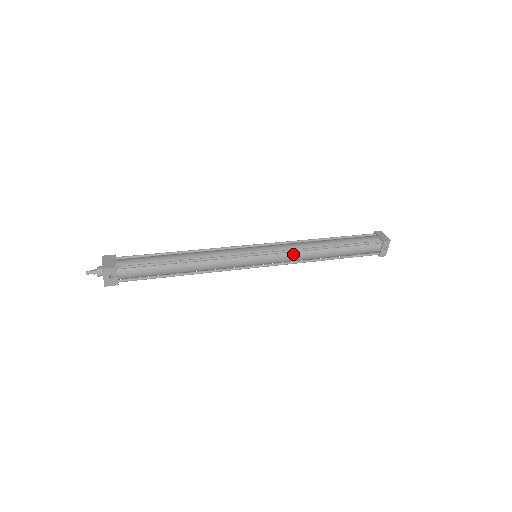
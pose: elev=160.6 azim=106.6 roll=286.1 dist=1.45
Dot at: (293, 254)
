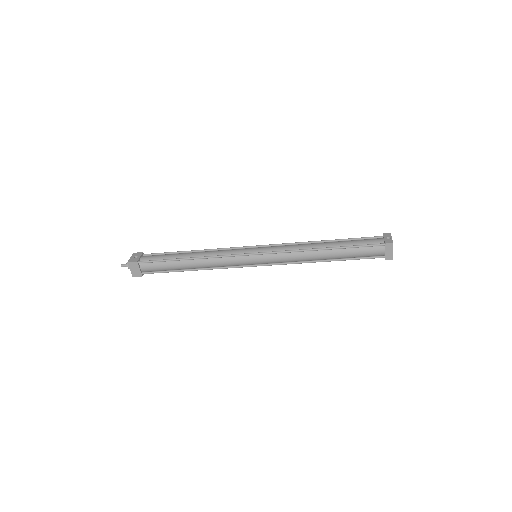
Dot at: (288, 246)
